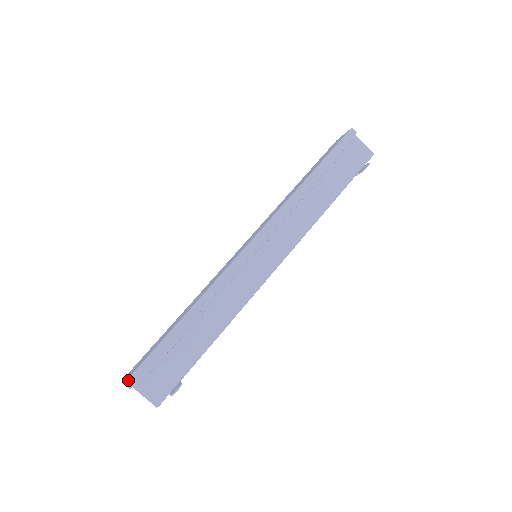
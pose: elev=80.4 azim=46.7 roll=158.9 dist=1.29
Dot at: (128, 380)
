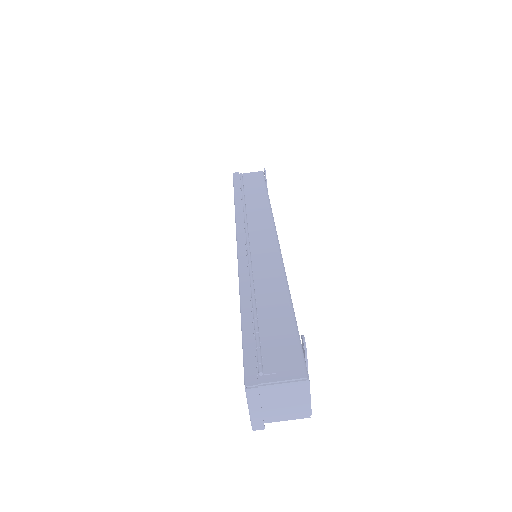
Dot at: (245, 382)
